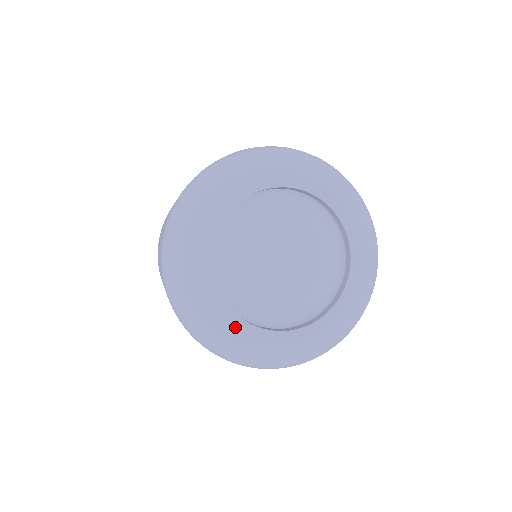
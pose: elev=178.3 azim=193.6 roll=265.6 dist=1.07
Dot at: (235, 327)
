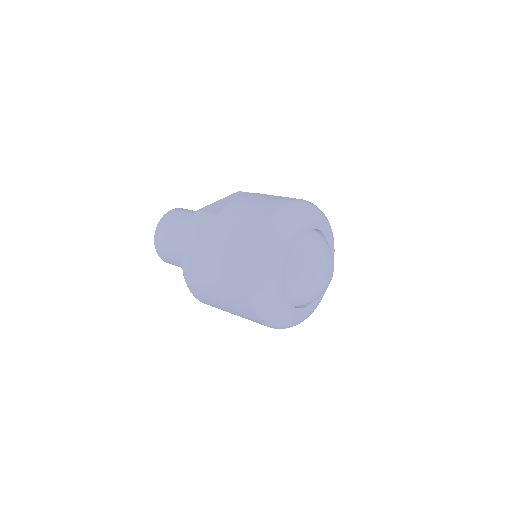
Dot at: (293, 313)
